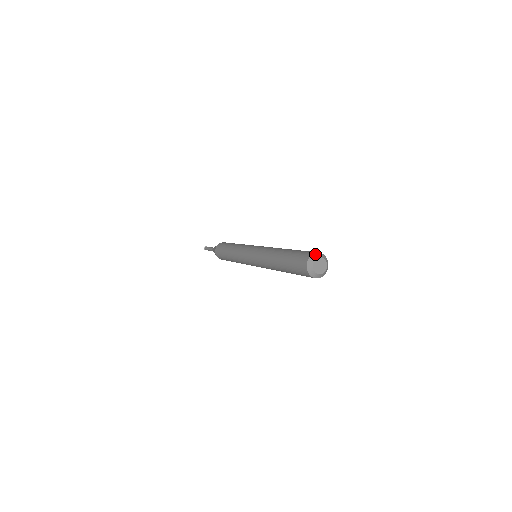
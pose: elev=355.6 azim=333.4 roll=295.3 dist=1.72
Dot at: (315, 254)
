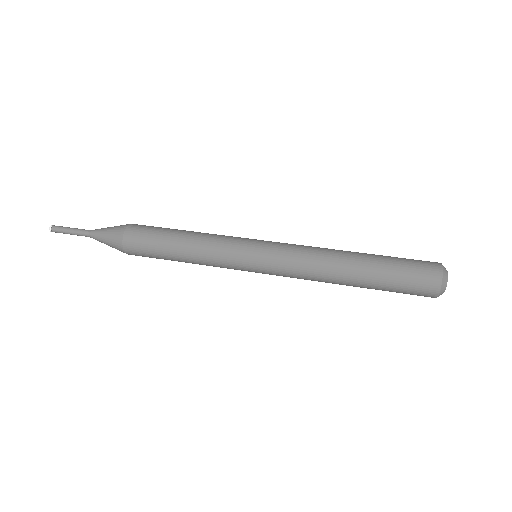
Dot at: occluded
